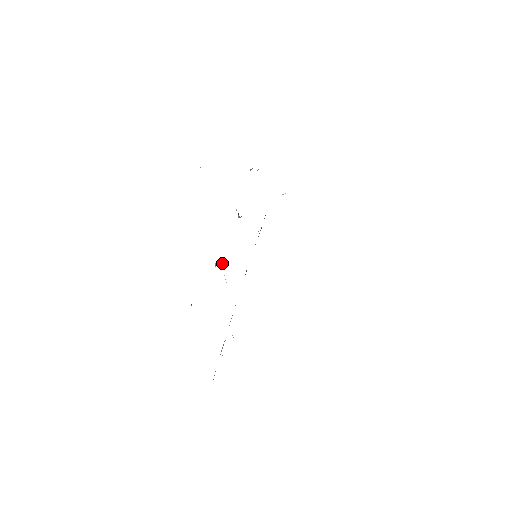
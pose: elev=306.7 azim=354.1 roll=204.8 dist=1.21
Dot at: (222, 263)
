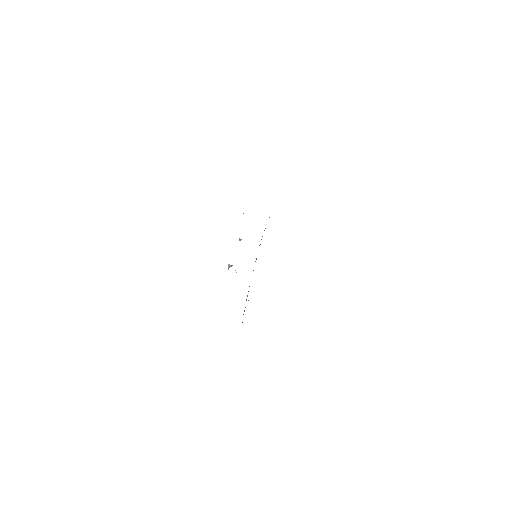
Dot at: (232, 265)
